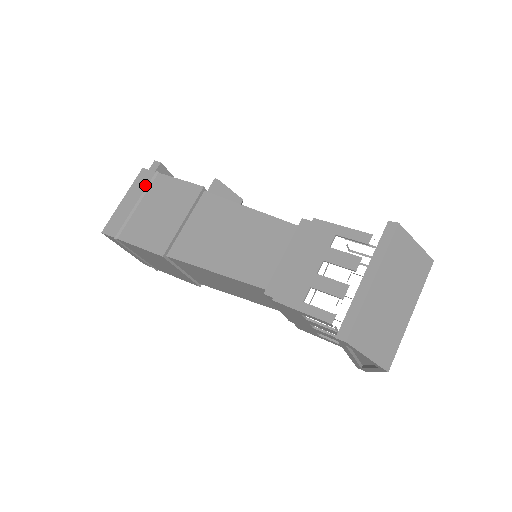
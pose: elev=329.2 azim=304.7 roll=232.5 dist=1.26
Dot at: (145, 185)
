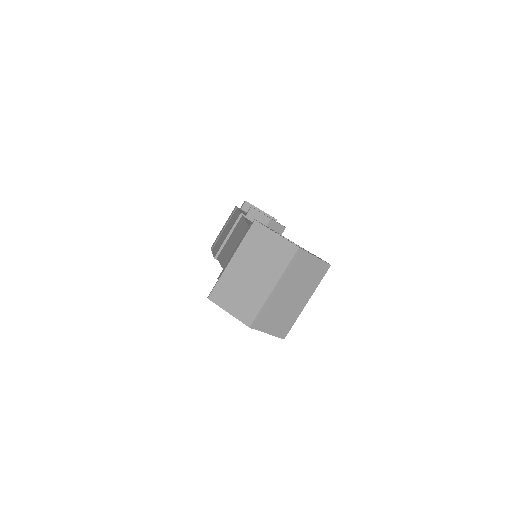
Dot at: (231, 216)
